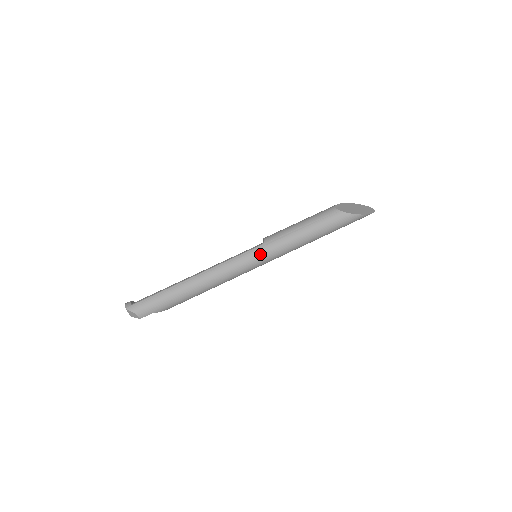
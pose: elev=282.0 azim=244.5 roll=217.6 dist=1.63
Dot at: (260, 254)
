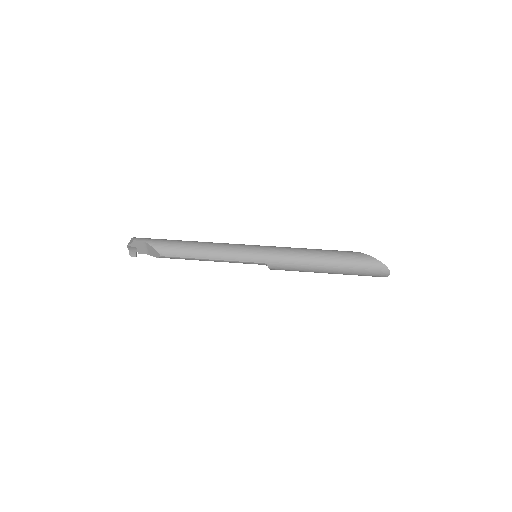
Dot at: (260, 246)
